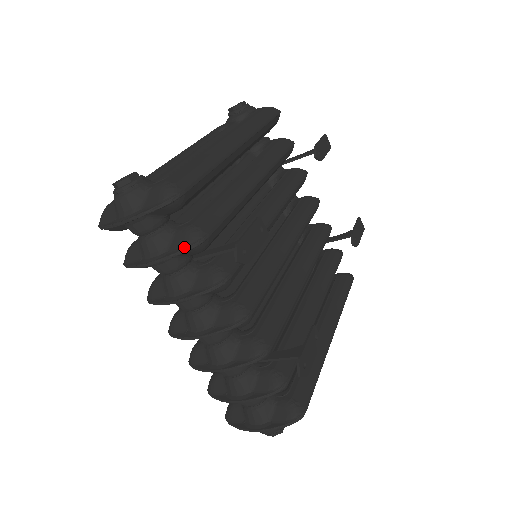
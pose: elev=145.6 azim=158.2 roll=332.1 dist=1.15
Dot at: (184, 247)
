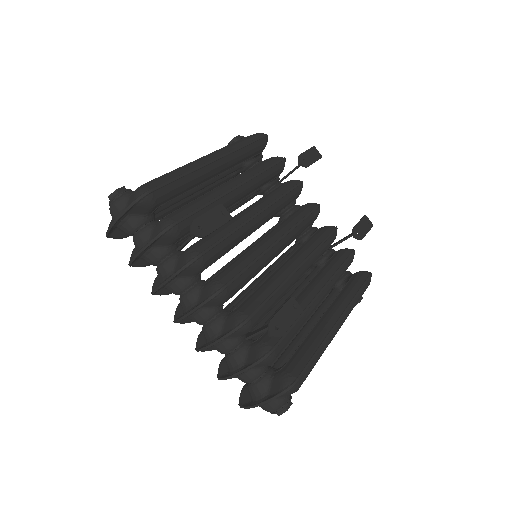
Dot at: (158, 234)
